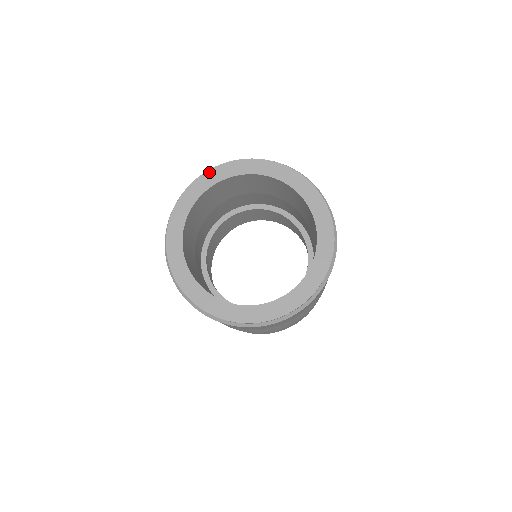
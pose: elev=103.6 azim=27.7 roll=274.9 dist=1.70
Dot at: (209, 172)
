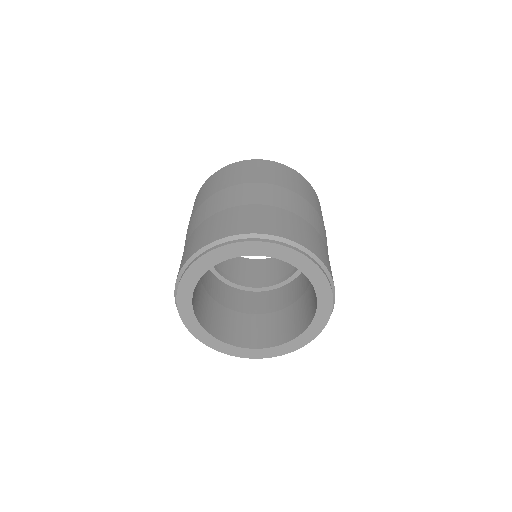
Dot at: (179, 304)
